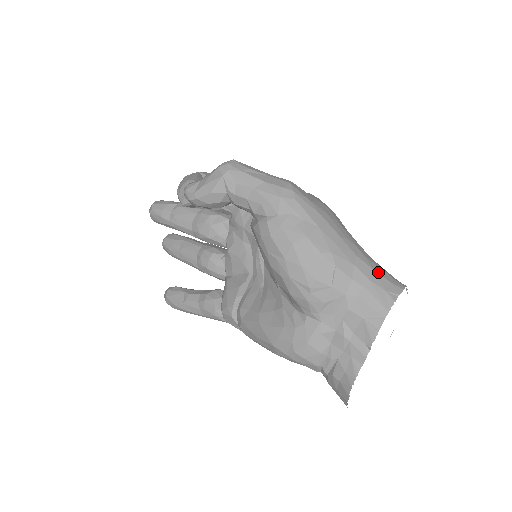
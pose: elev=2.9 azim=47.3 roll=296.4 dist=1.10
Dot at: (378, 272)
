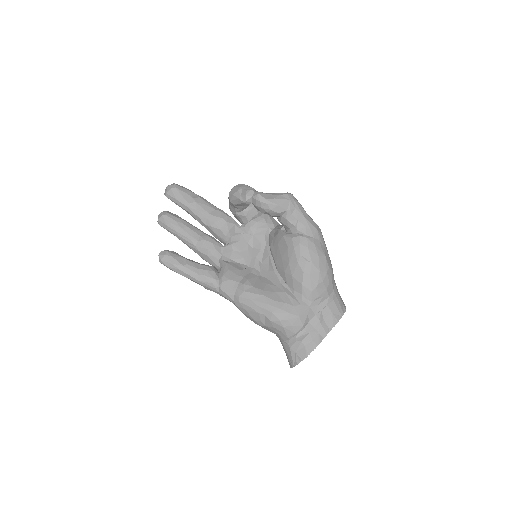
Dot at: occluded
